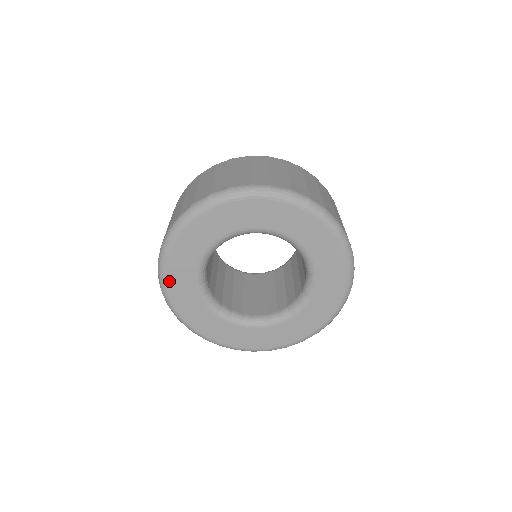
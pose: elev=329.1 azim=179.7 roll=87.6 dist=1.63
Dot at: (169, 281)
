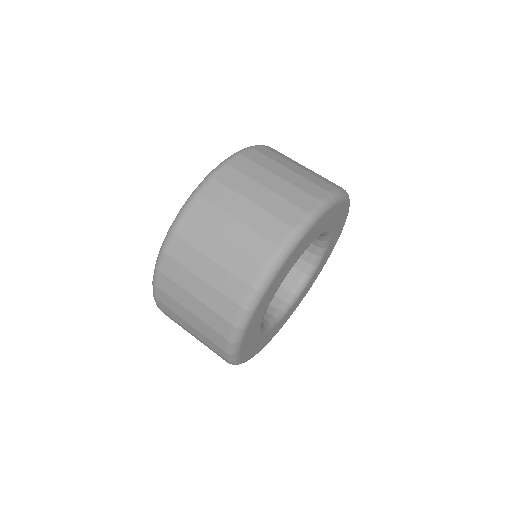
Dot at: (264, 346)
